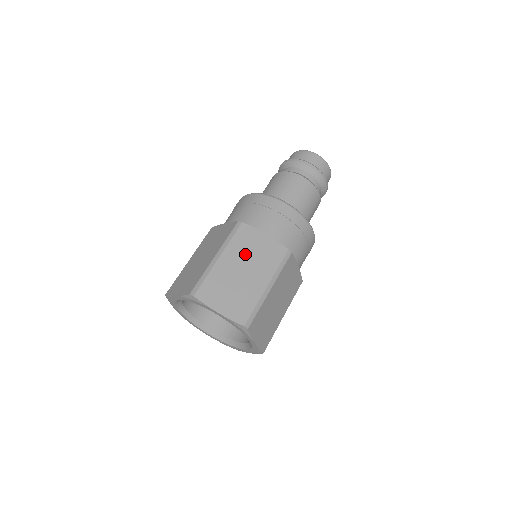
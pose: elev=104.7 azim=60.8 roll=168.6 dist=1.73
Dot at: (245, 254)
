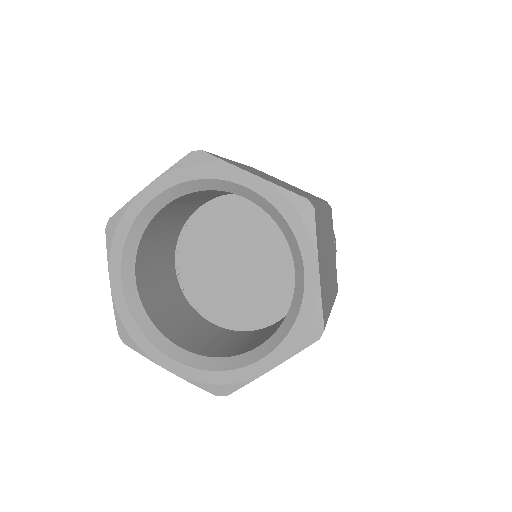
Dot at: (269, 176)
